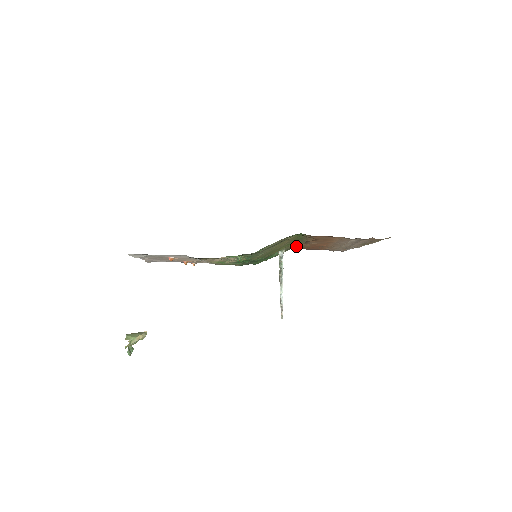
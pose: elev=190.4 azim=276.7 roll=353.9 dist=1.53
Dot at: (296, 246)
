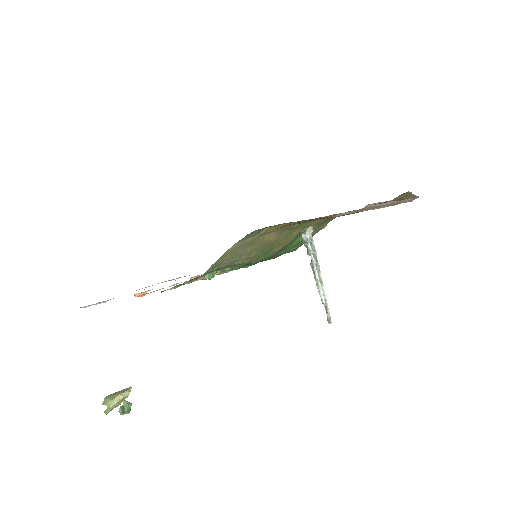
Dot at: occluded
